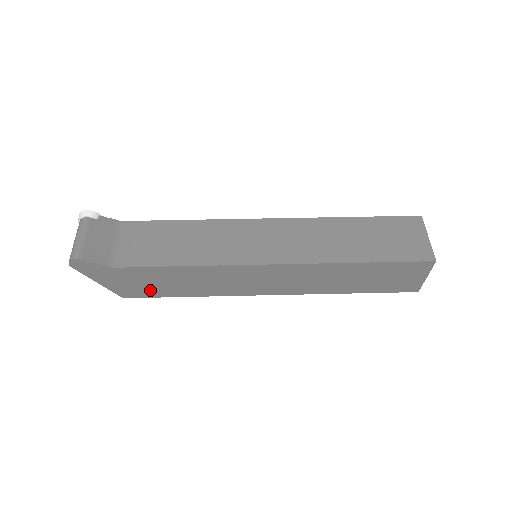
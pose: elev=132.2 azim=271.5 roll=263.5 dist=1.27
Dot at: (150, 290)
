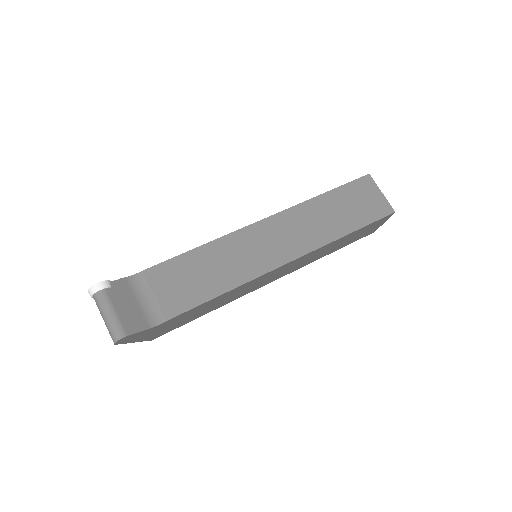
Dot at: (178, 324)
